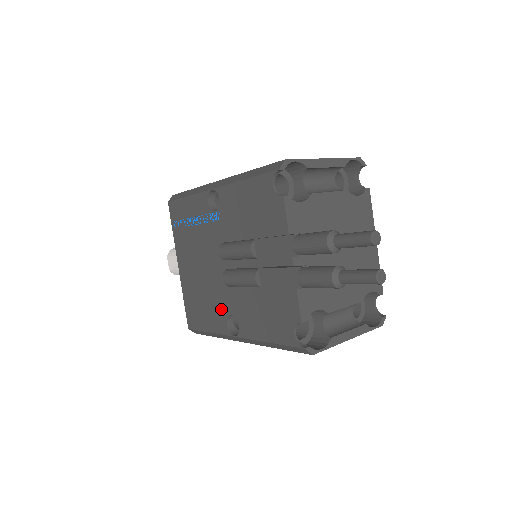
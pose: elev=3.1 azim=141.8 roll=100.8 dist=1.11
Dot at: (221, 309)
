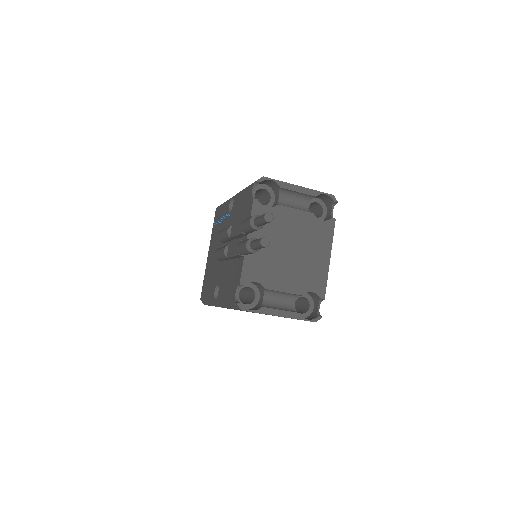
Dot at: (215, 281)
